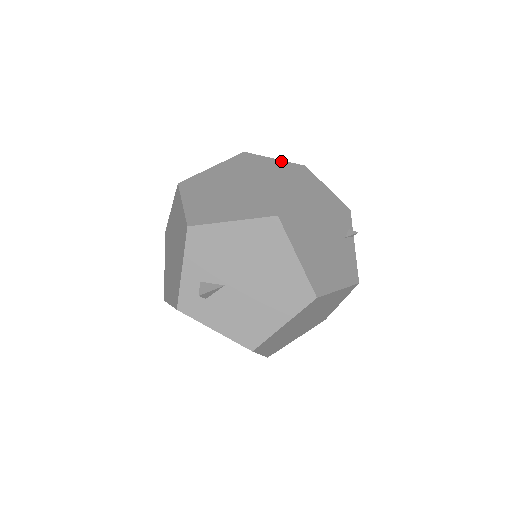
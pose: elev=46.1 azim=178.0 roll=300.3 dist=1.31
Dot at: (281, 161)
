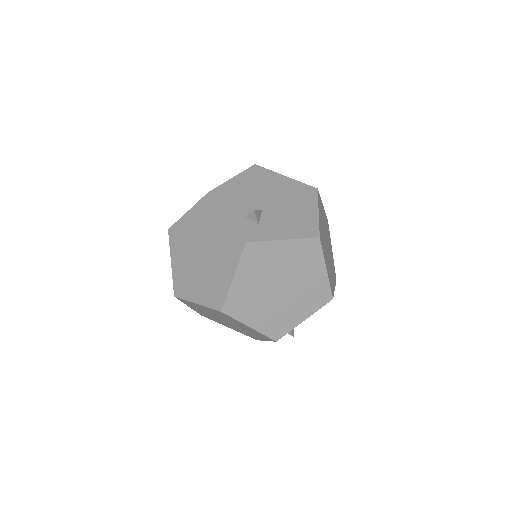
Dot at: occluded
